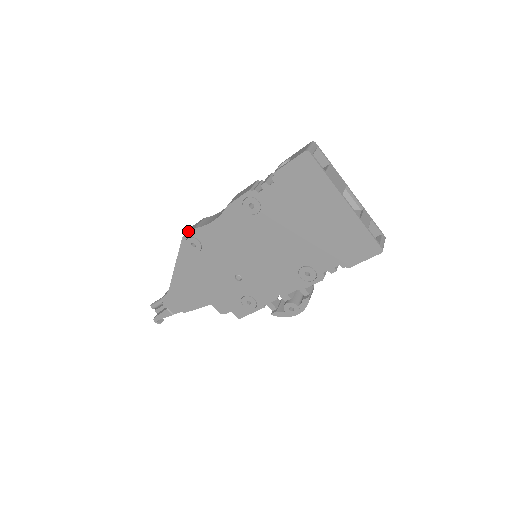
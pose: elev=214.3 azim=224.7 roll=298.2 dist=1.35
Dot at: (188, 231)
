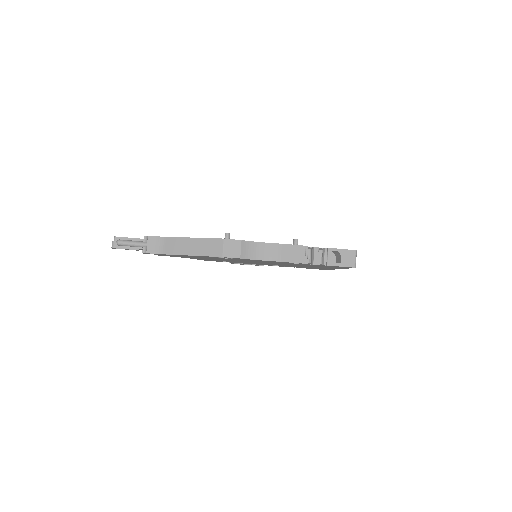
Dot at: (228, 251)
